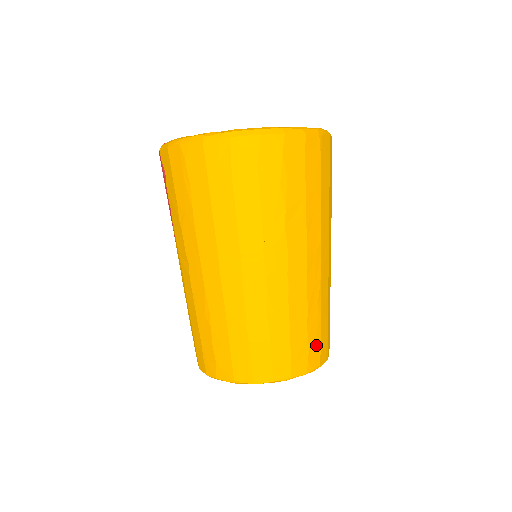
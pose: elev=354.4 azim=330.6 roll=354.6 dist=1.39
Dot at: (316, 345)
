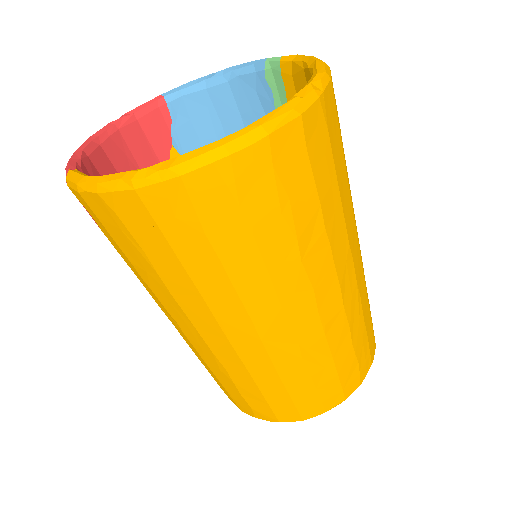
Dot at: (364, 351)
